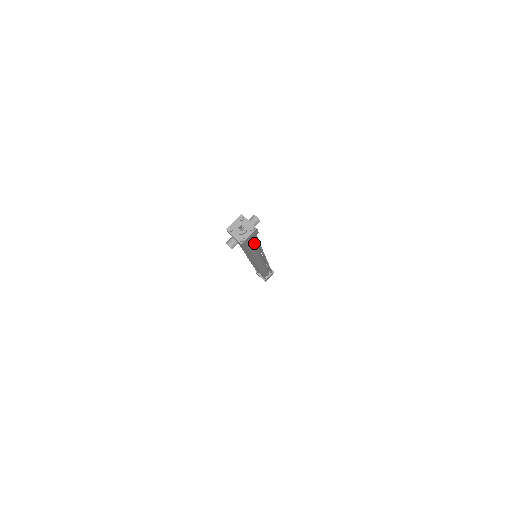
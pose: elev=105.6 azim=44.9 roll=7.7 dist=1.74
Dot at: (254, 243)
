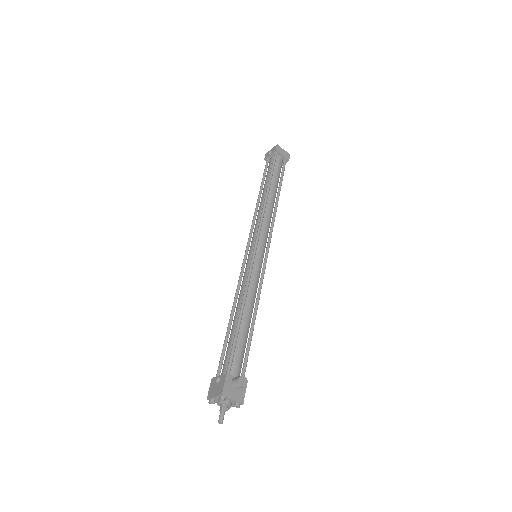
Dot at: (246, 341)
